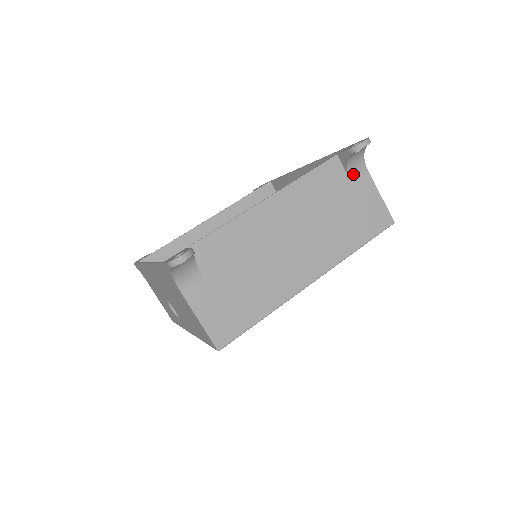
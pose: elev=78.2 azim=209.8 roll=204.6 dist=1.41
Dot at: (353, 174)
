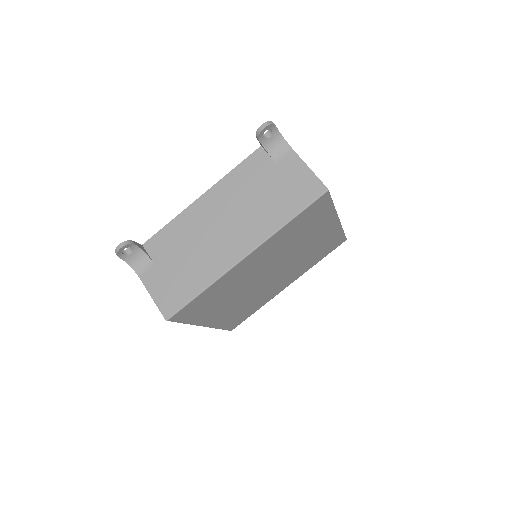
Dot at: (278, 157)
